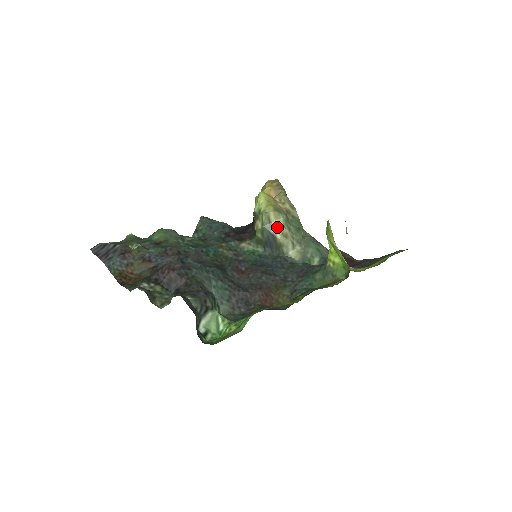
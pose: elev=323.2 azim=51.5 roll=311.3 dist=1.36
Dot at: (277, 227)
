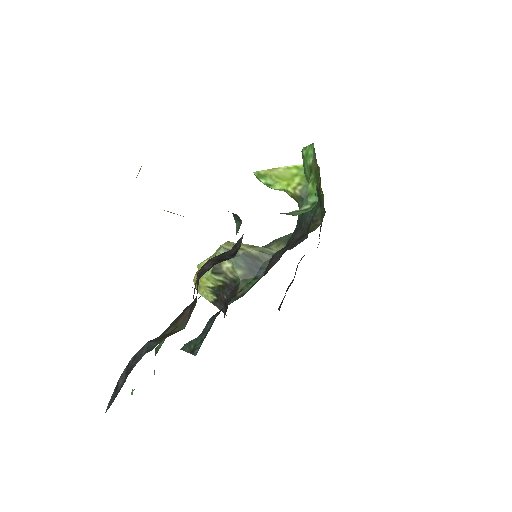
Dot at: (240, 249)
